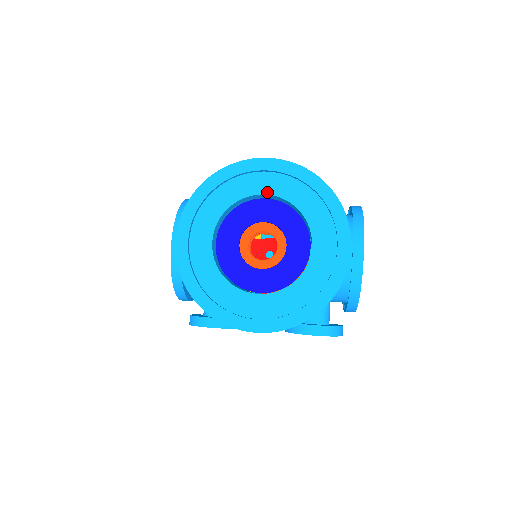
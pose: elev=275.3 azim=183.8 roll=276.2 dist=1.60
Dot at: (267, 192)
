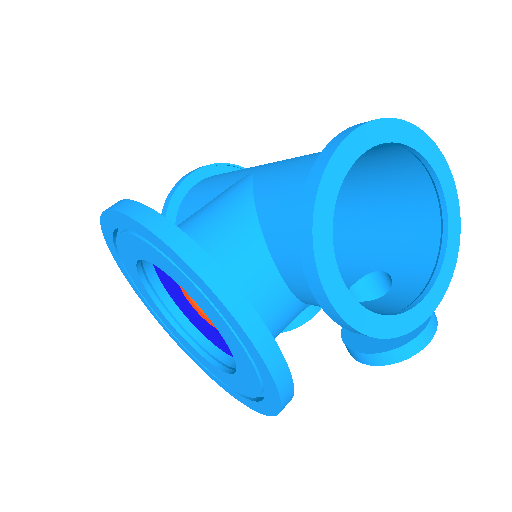
Dot at: (141, 257)
